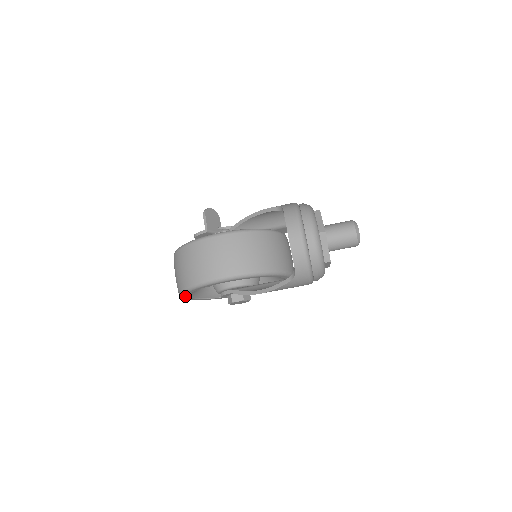
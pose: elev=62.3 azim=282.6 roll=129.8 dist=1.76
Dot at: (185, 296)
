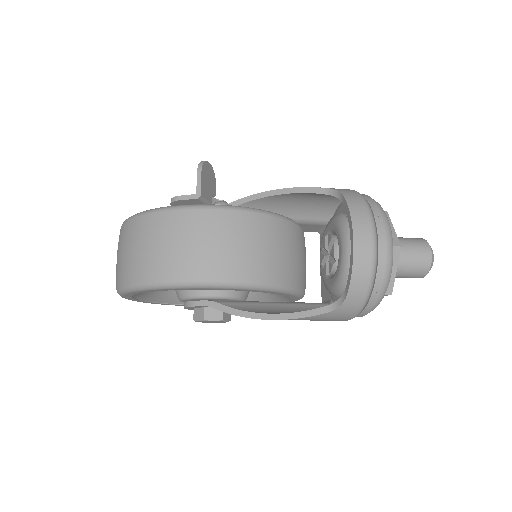
Dot at: (127, 294)
